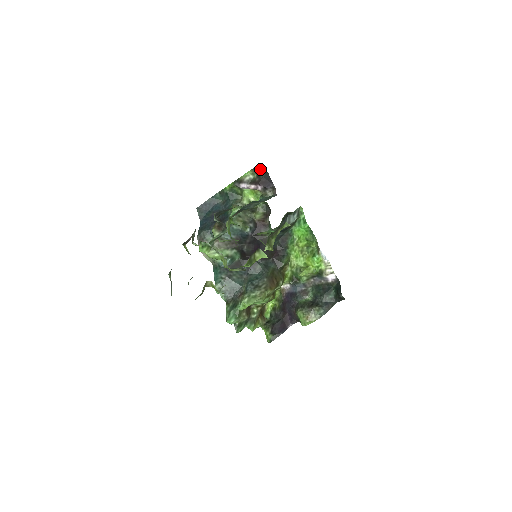
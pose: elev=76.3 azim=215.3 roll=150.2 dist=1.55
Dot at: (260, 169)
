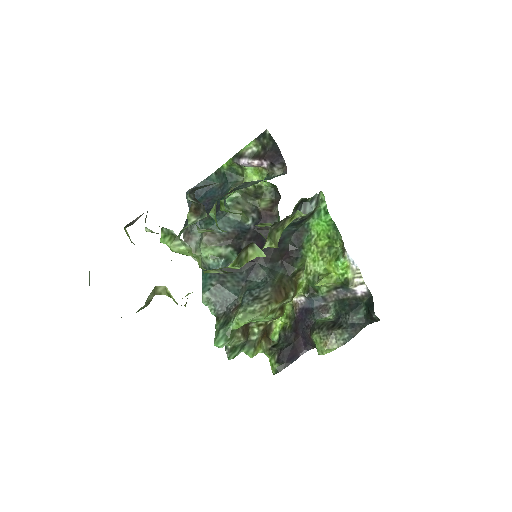
Dot at: (266, 138)
